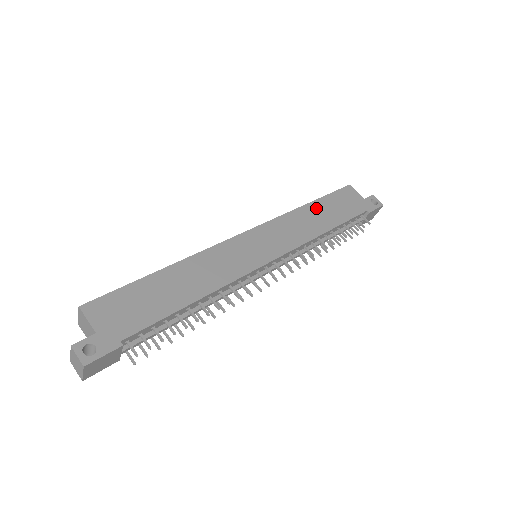
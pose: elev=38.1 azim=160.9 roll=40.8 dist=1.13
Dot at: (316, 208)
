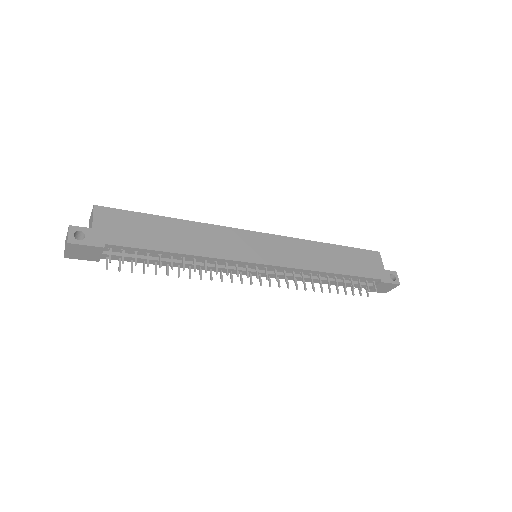
Dot at: (334, 251)
